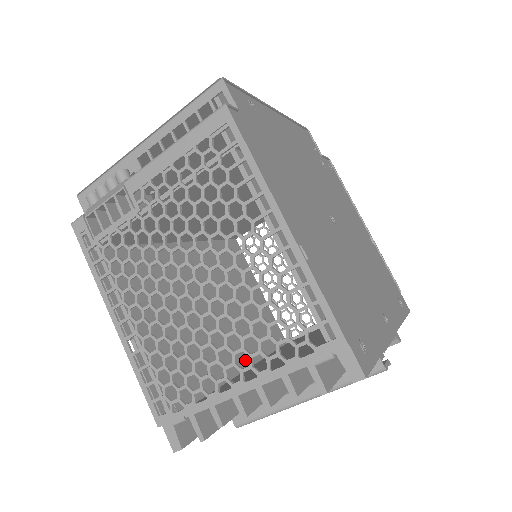
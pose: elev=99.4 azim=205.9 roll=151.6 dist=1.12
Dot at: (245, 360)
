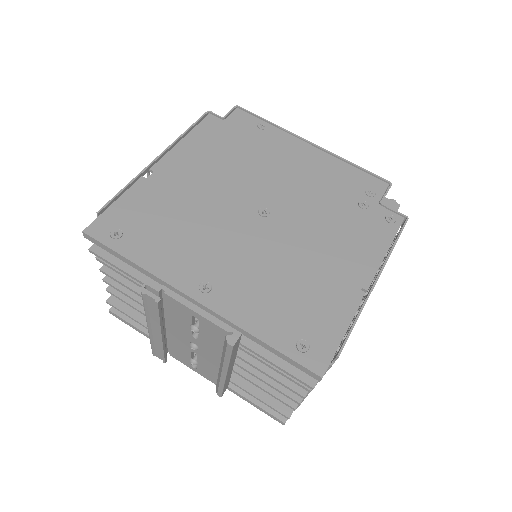
Dot at: occluded
